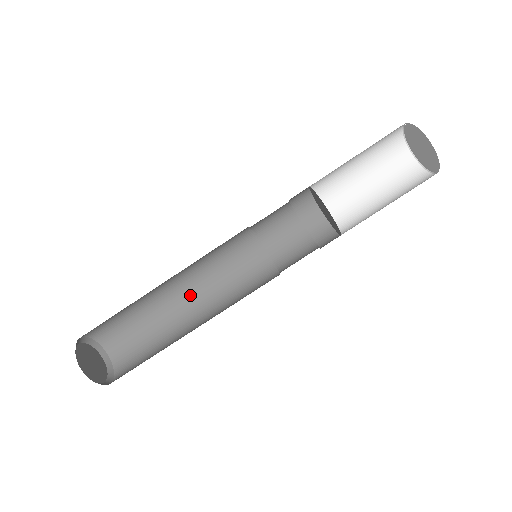
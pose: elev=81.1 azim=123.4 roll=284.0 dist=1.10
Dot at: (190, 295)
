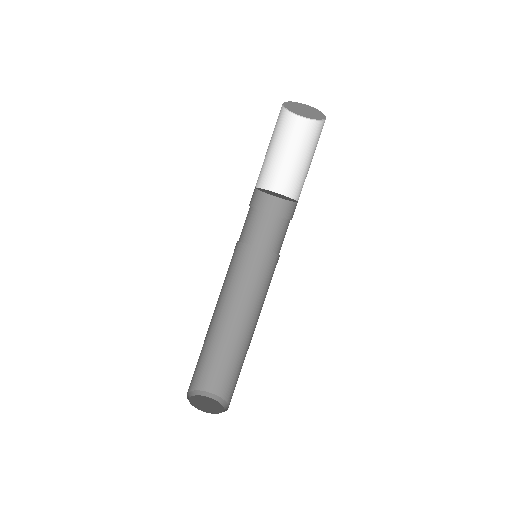
Dot at: (237, 315)
